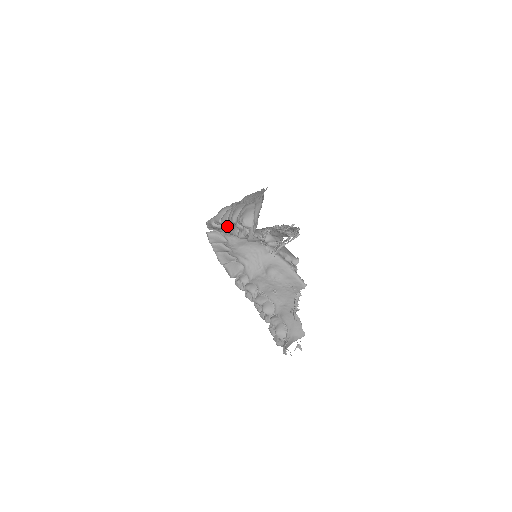
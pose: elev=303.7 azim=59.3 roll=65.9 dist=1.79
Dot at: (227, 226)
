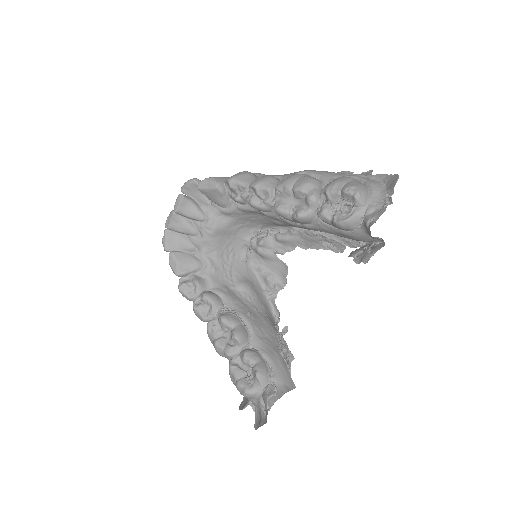
Dot at: (262, 195)
